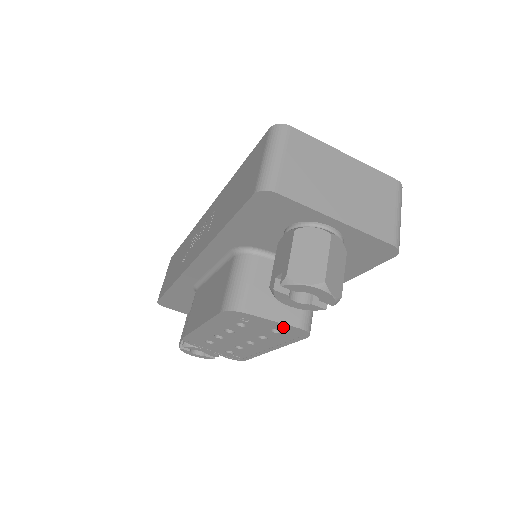
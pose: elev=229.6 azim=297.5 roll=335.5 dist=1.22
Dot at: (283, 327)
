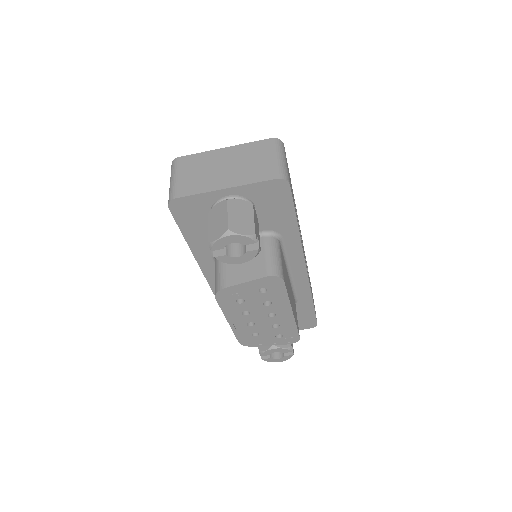
Dot at: (259, 283)
